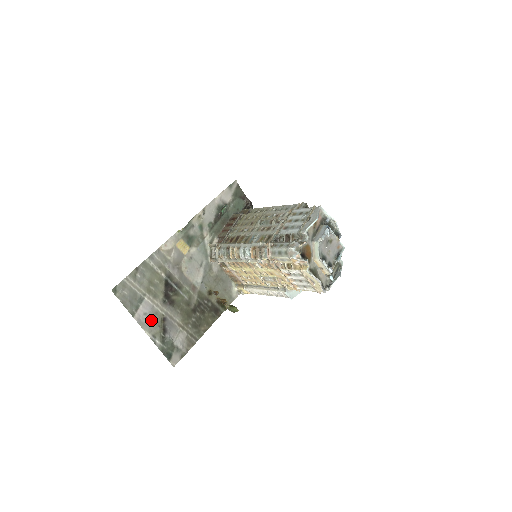
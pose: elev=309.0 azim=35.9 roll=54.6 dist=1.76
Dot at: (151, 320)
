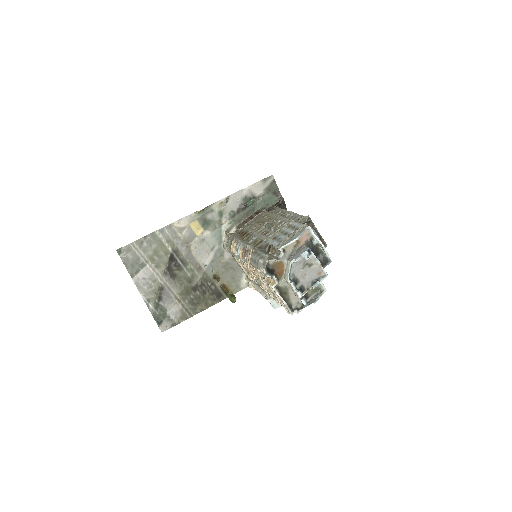
Dot at: (149, 285)
